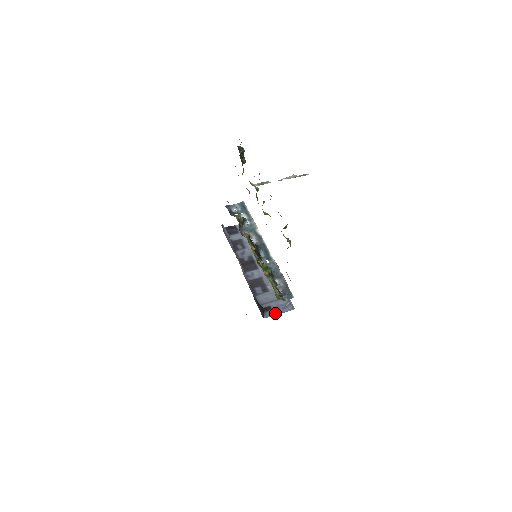
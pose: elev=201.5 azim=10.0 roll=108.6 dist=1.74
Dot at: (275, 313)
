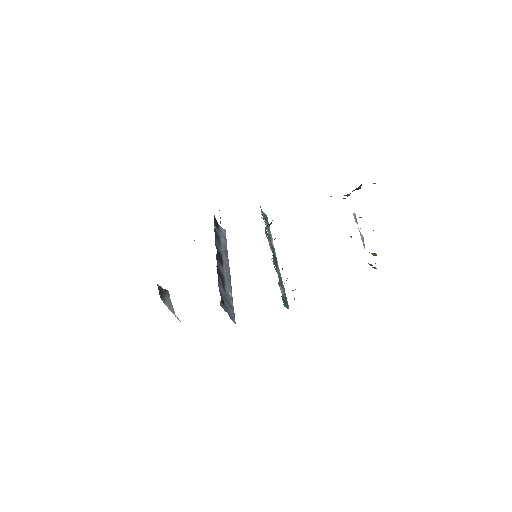
Dot at: (226, 310)
